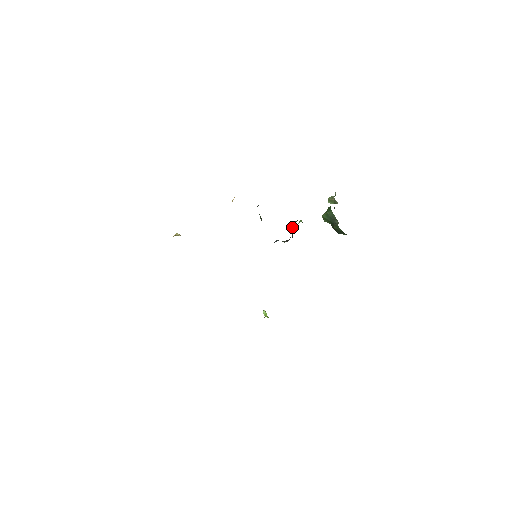
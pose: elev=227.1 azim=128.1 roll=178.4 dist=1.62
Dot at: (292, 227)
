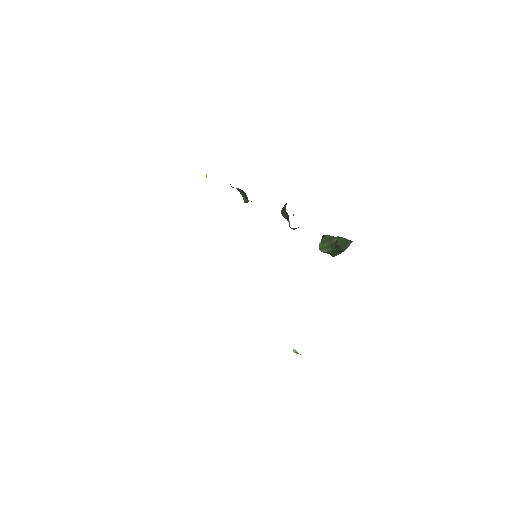
Dot at: (284, 206)
